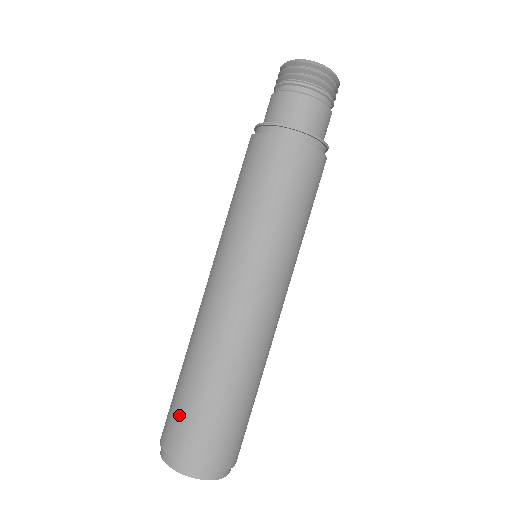
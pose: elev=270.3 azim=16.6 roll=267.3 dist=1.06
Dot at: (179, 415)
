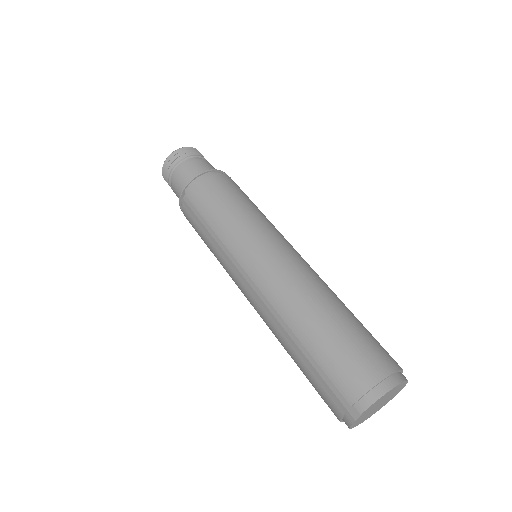
Dot at: (346, 352)
